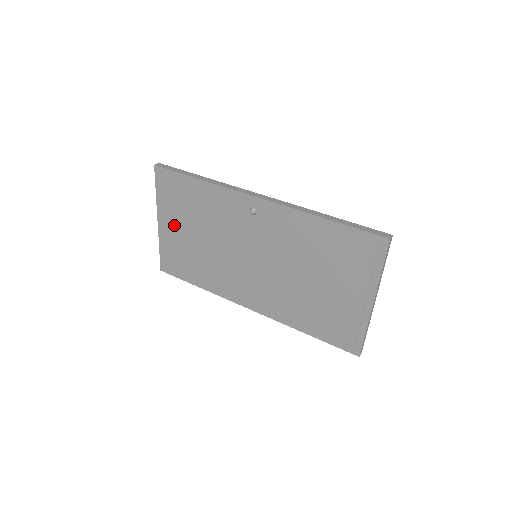
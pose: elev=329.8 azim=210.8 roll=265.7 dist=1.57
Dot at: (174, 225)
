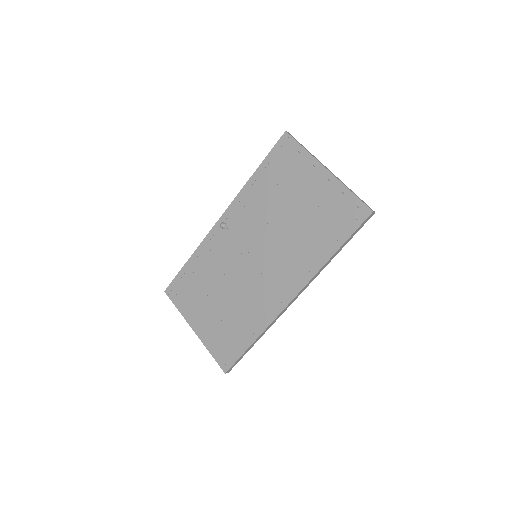
Dot at: (202, 316)
